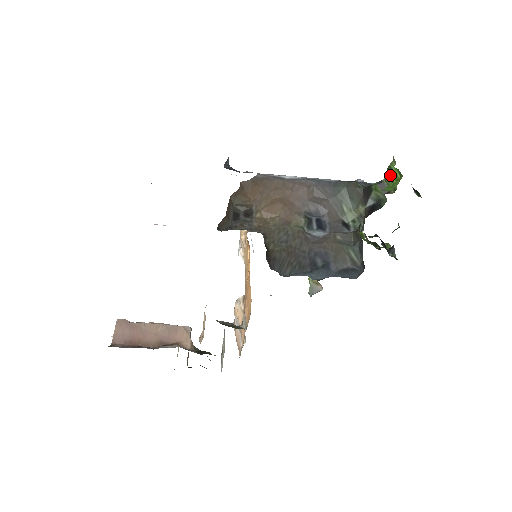
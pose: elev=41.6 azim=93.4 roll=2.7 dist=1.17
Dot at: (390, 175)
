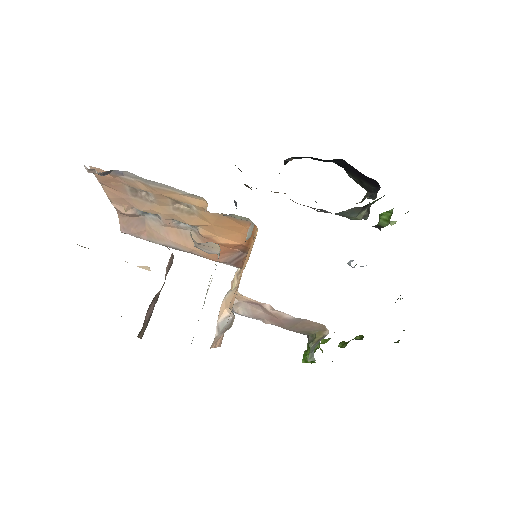
Dot at: (382, 218)
